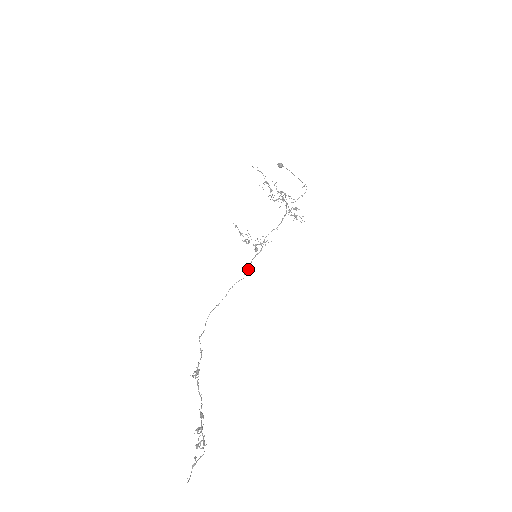
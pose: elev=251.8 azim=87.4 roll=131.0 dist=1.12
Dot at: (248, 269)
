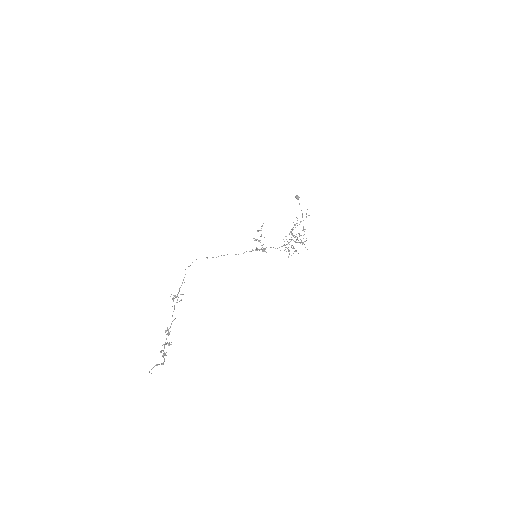
Dot at: occluded
